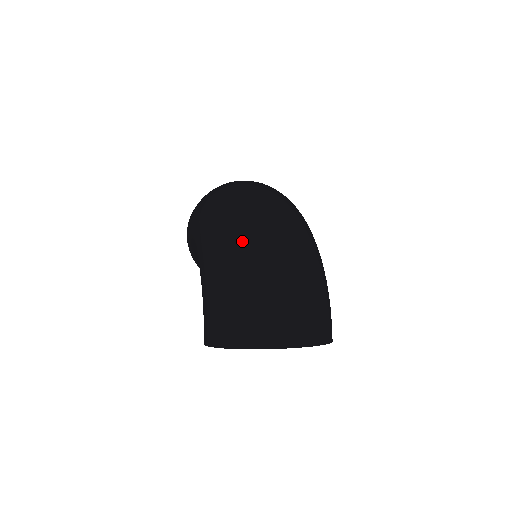
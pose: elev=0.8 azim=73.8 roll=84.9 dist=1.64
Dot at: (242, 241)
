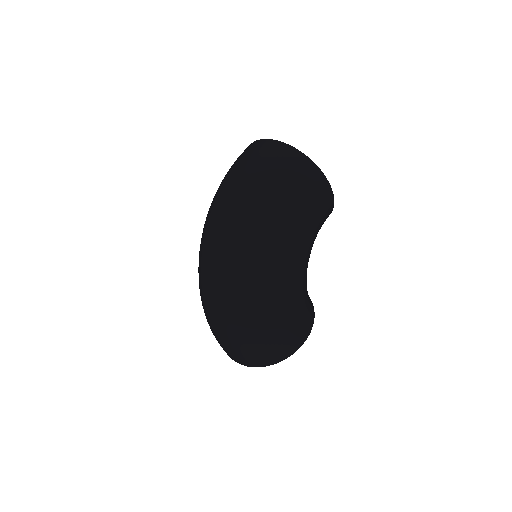
Dot at: occluded
